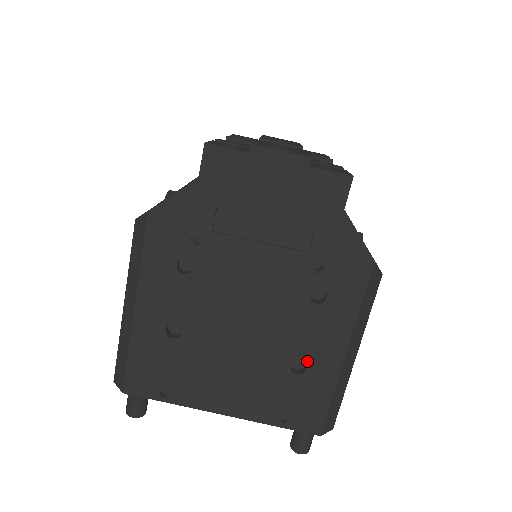
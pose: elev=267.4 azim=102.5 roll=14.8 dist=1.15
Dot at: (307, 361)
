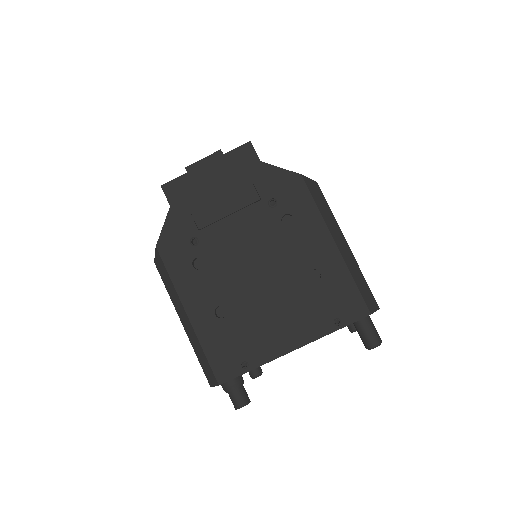
Dot at: (316, 267)
